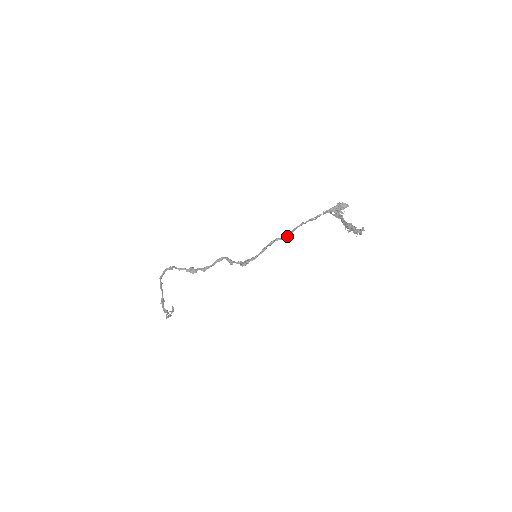
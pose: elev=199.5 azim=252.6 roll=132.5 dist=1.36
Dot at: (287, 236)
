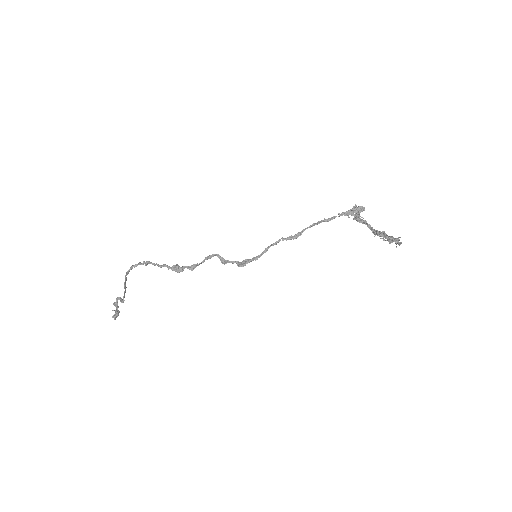
Dot at: (295, 236)
